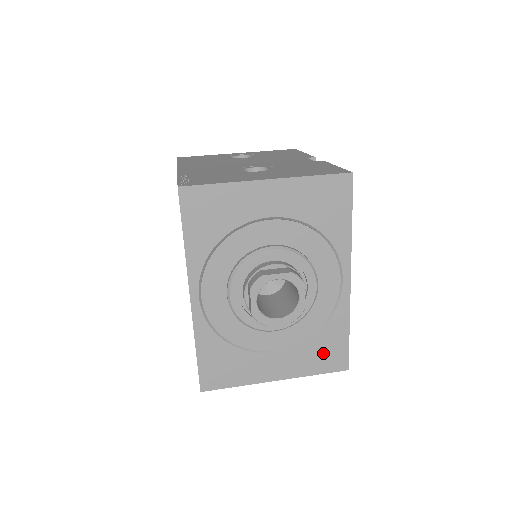
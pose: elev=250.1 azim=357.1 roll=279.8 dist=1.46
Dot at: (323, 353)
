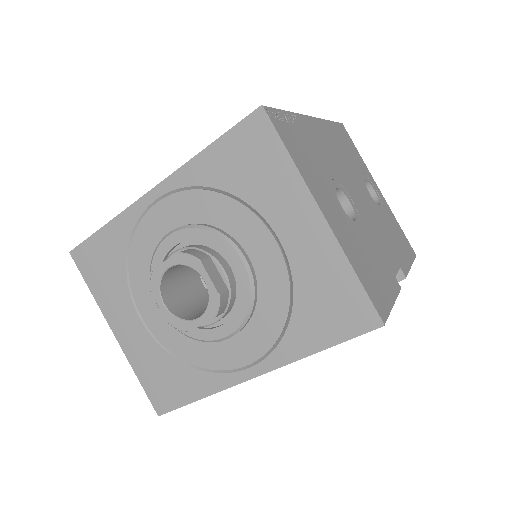
Dot at: (163, 377)
